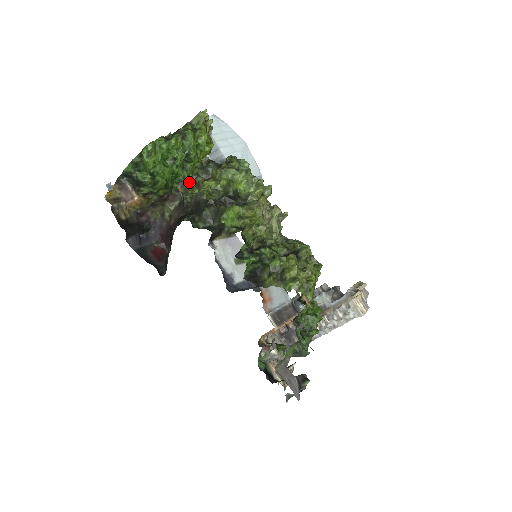
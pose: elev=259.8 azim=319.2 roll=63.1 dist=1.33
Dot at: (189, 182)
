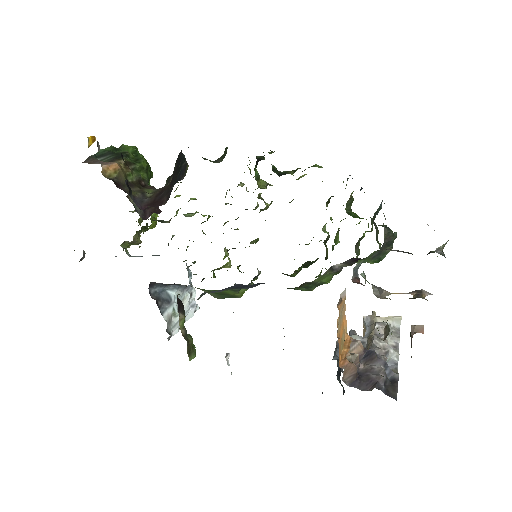
Dot at: occluded
